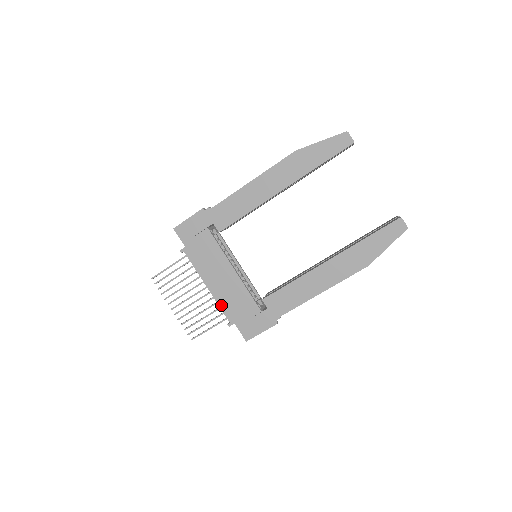
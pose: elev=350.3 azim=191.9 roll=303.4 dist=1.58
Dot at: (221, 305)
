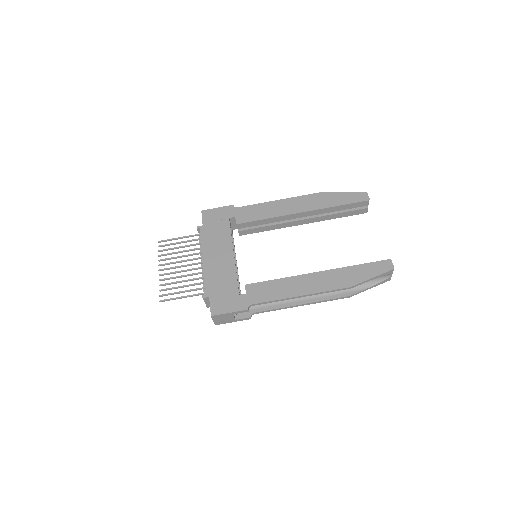
Dot at: (206, 278)
